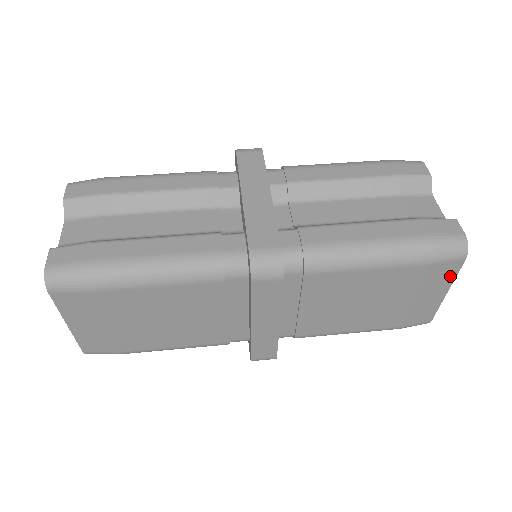
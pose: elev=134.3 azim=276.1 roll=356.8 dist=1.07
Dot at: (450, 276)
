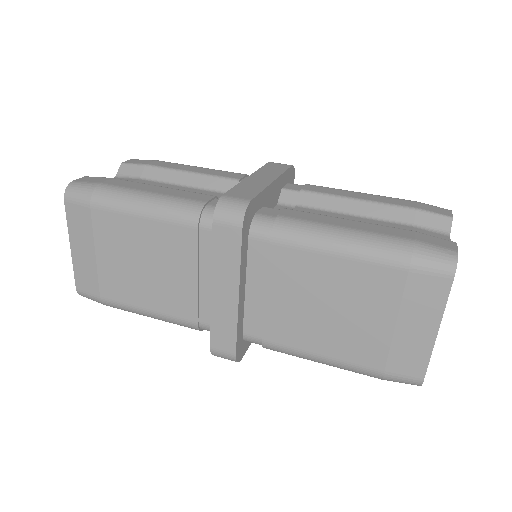
Dot at: (437, 302)
